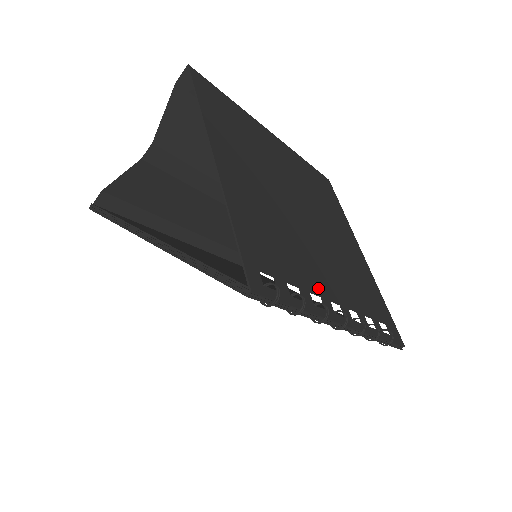
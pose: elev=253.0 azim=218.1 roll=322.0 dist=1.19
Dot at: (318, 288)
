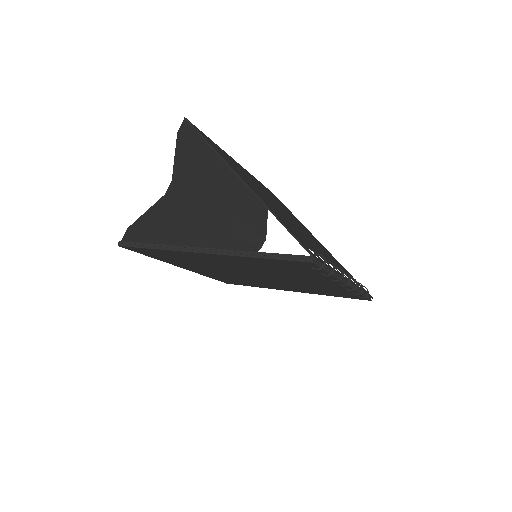
Dot at: occluded
